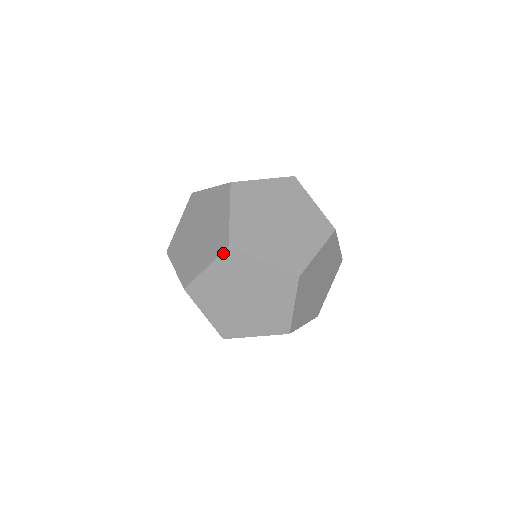
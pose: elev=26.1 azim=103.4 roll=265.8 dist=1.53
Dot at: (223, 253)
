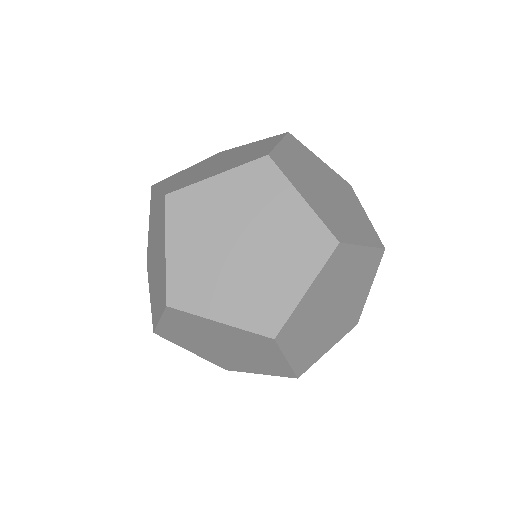
Dot at: occluded
